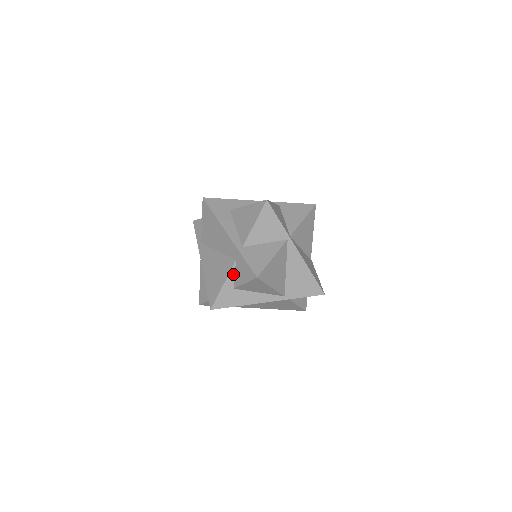
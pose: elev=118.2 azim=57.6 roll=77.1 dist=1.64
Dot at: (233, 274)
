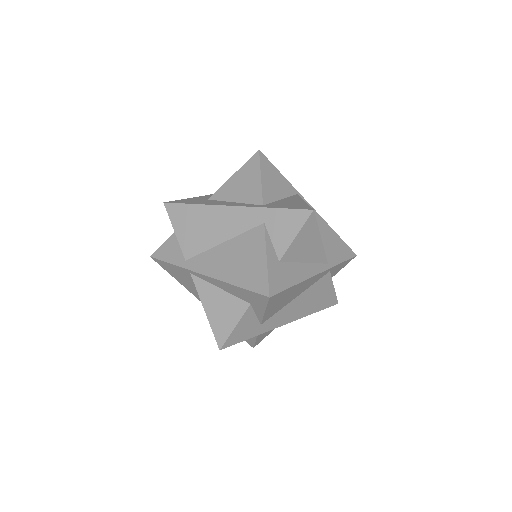
Dot at: (269, 242)
